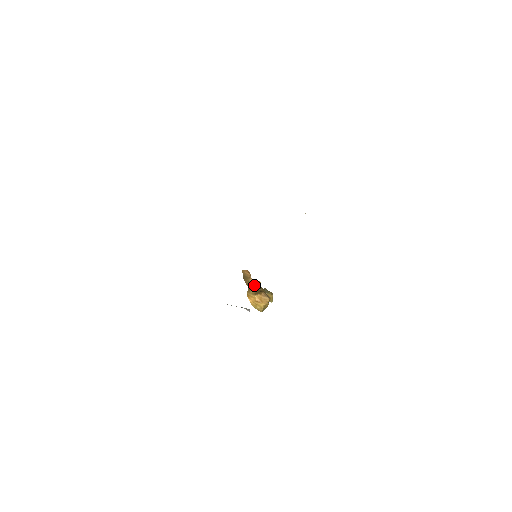
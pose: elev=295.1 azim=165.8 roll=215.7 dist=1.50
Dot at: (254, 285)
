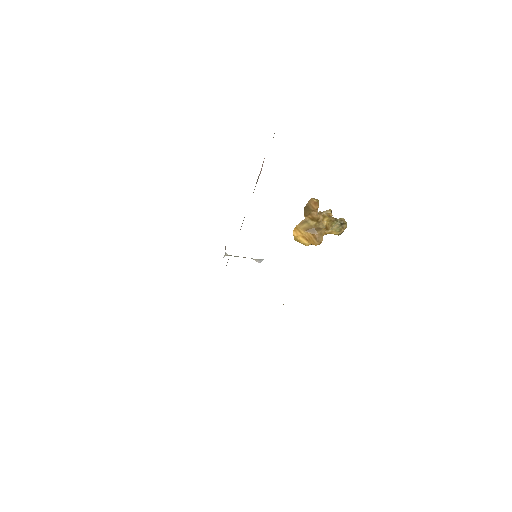
Dot at: (316, 219)
